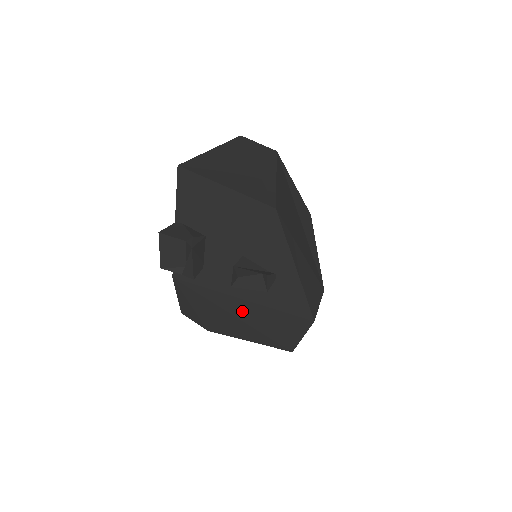
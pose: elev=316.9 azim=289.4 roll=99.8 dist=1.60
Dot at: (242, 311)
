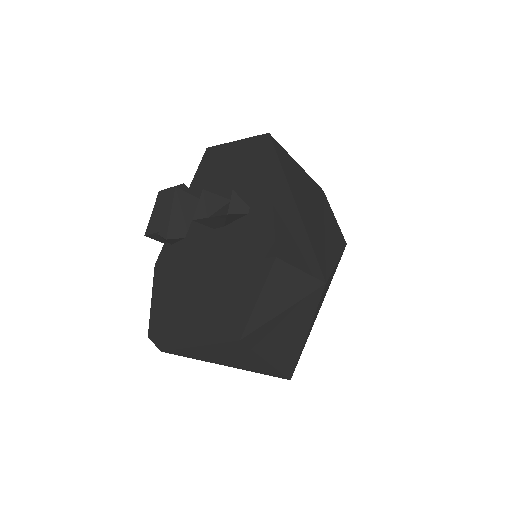
Dot at: (201, 283)
